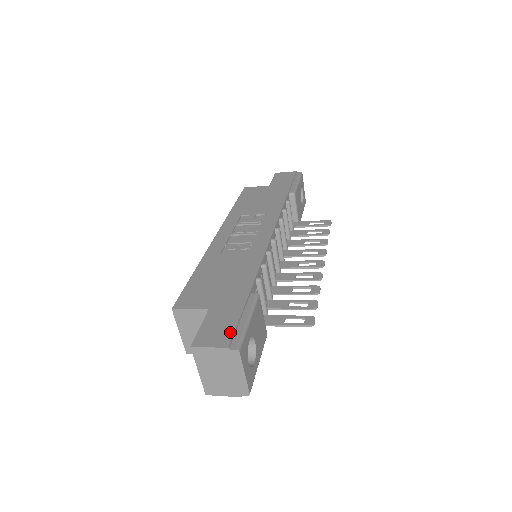
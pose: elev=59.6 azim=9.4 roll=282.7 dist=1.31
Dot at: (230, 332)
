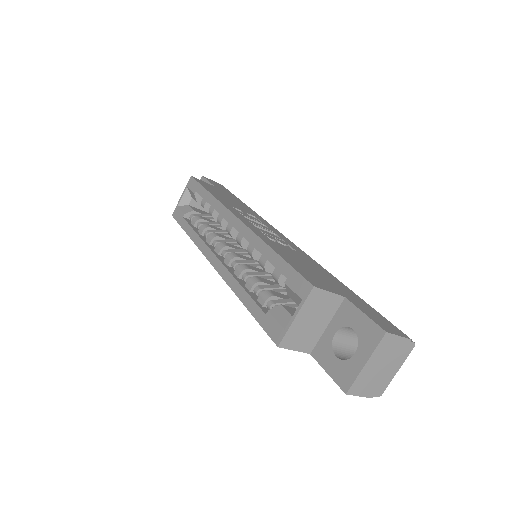
Dot at: (393, 325)
